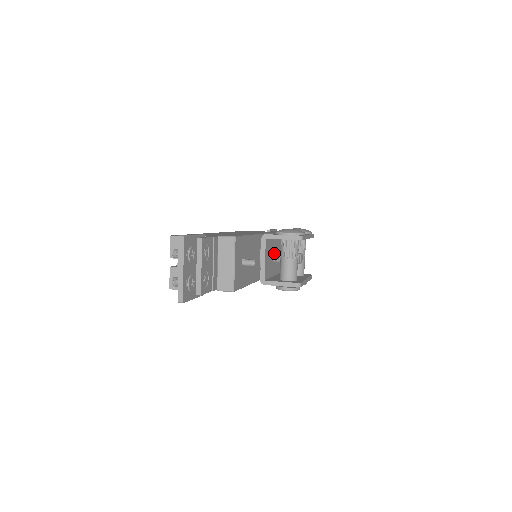
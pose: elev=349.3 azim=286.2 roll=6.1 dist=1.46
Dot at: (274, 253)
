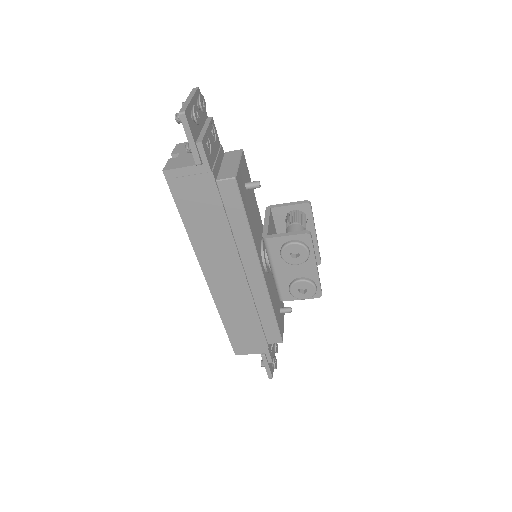
Dot at: occluded
